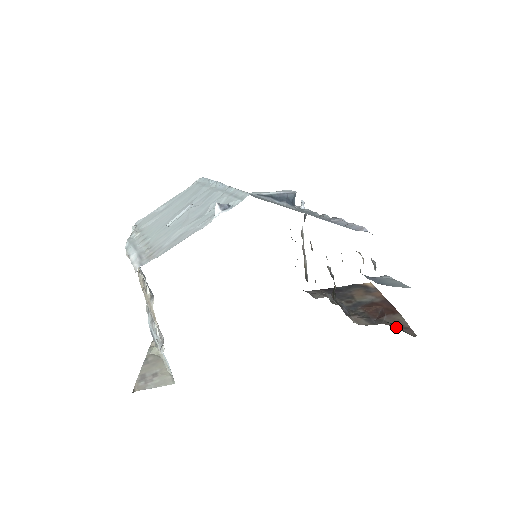
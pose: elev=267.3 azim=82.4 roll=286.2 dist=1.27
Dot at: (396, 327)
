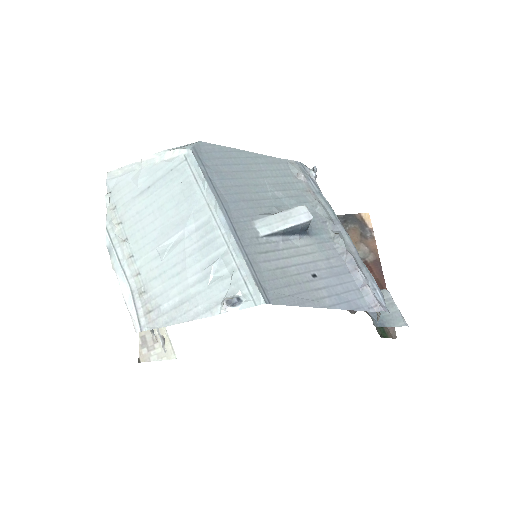
Dot at: (381, 331)
